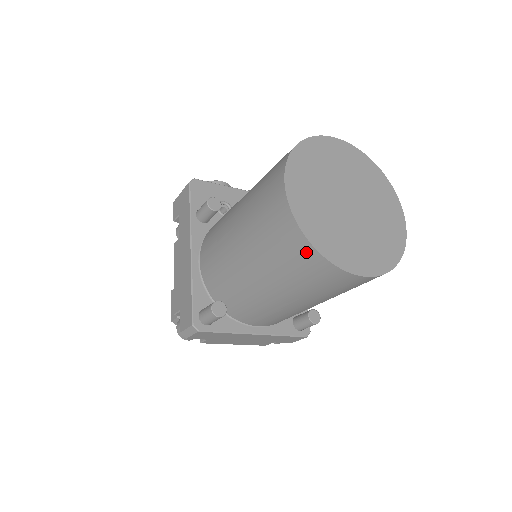
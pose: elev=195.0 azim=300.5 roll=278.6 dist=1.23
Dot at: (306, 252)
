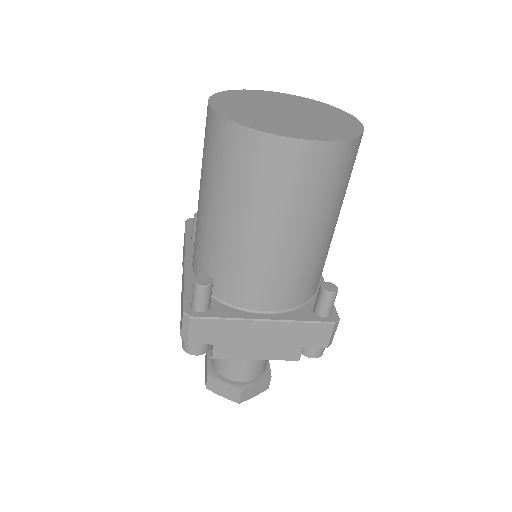
Dot at: (236, 137)
